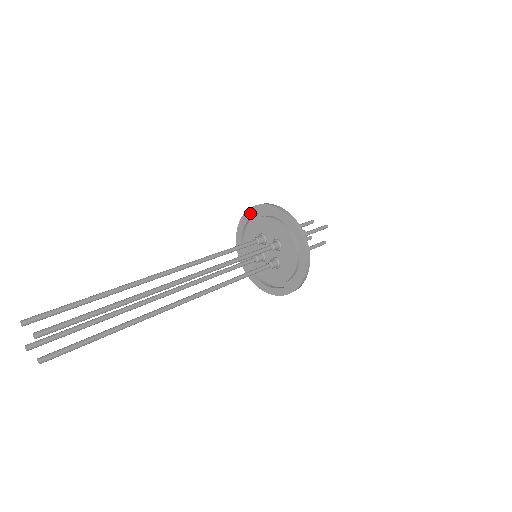
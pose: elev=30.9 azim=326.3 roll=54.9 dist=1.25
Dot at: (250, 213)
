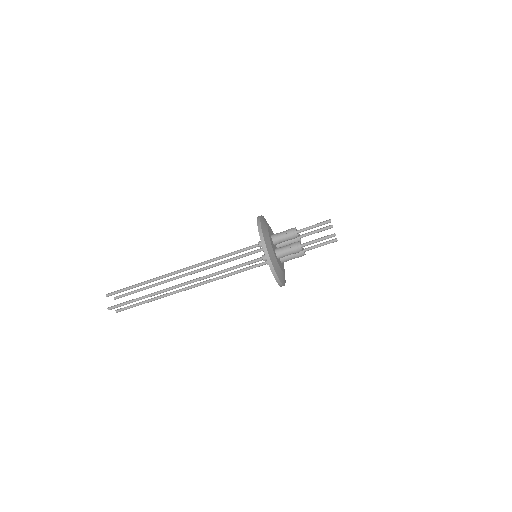
Dot at: occluded
